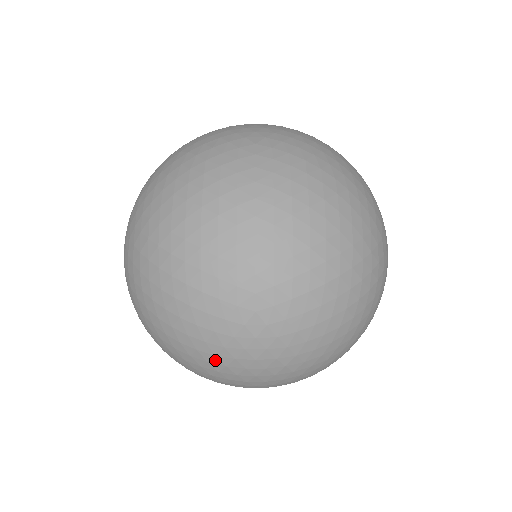
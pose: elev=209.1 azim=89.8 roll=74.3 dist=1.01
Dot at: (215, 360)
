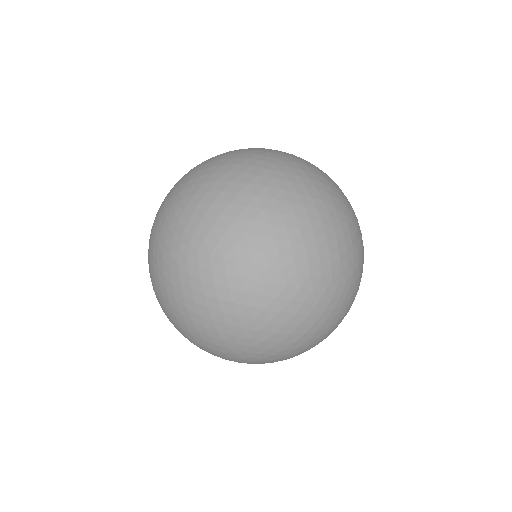
Dot at: (213, 313)
